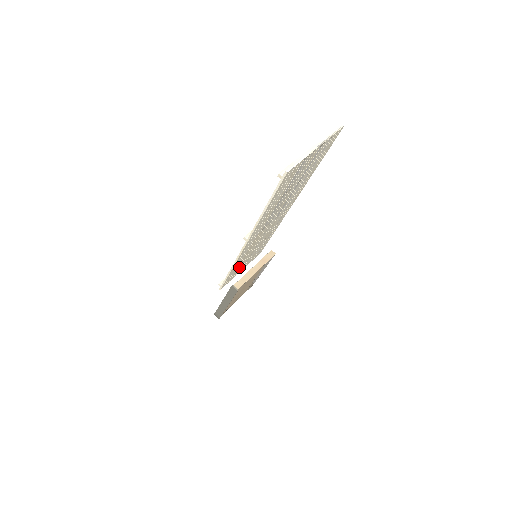
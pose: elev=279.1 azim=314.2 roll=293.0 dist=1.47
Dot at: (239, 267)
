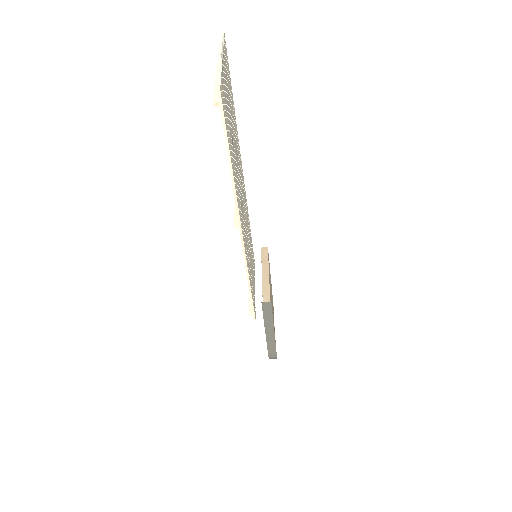
Dot at: (252, 280)
